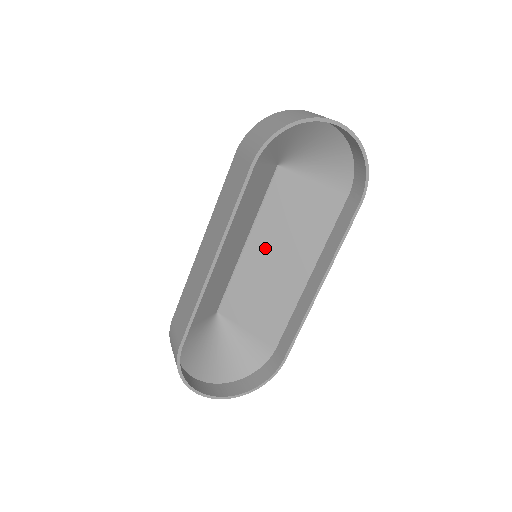
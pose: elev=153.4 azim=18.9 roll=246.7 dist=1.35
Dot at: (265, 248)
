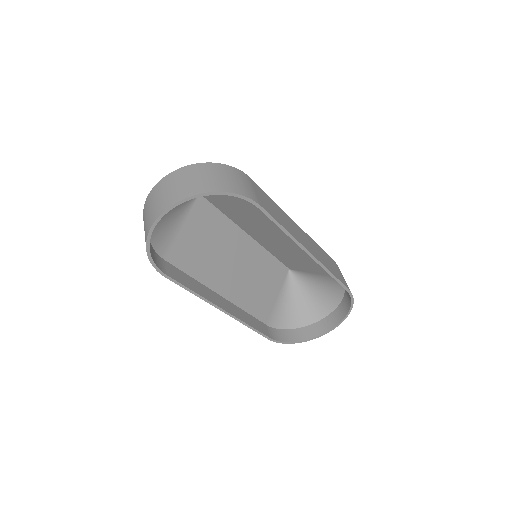
Dot at: (261, 235)
